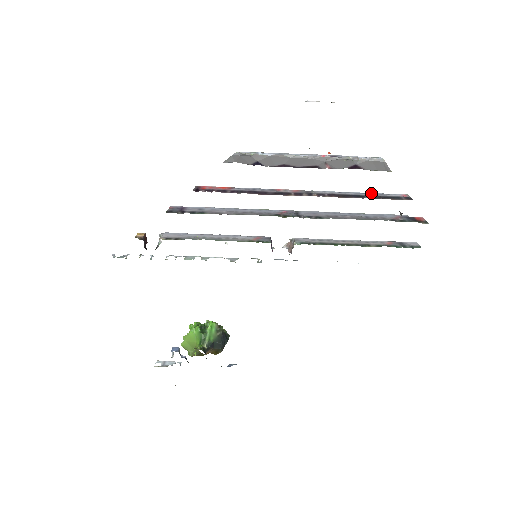
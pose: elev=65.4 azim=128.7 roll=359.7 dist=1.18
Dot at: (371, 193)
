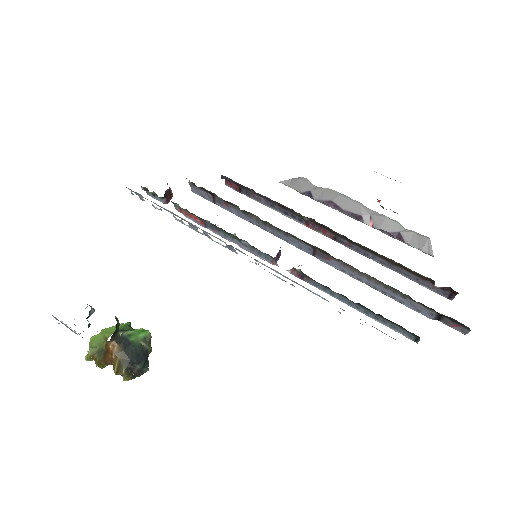
Dot at: occluded
